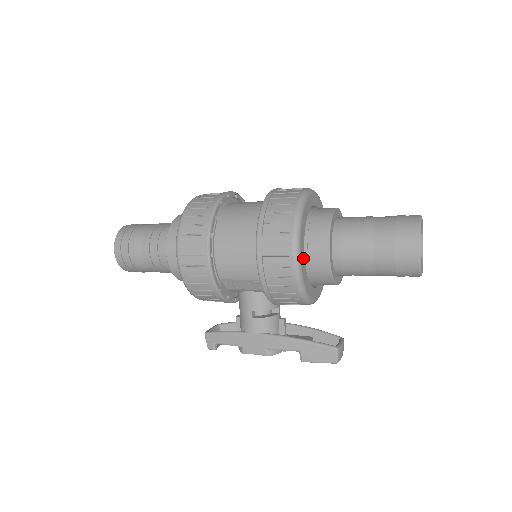
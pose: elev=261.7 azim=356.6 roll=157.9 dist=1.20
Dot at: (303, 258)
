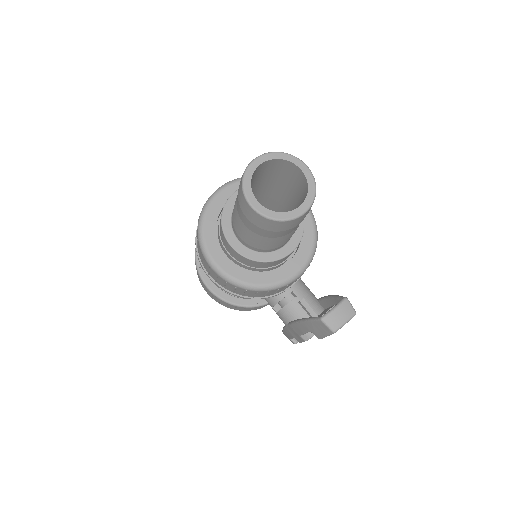
Dot at: (225, 260)
